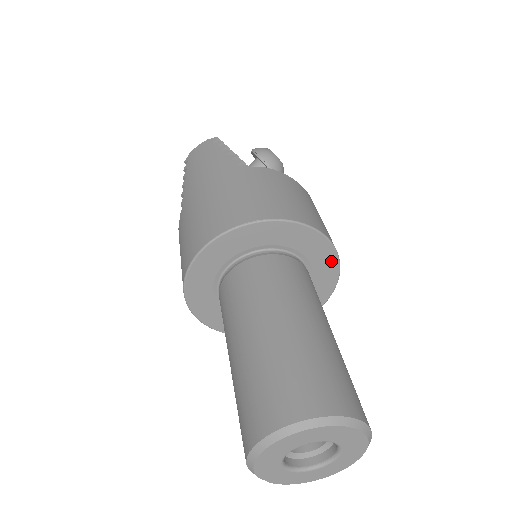
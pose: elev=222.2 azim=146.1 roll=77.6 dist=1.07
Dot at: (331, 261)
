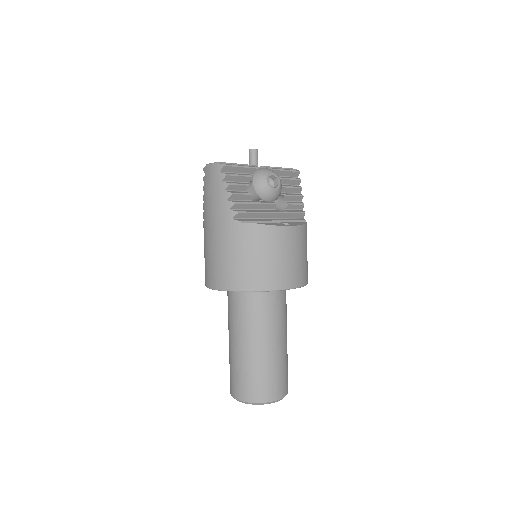
Dot at: occluded
